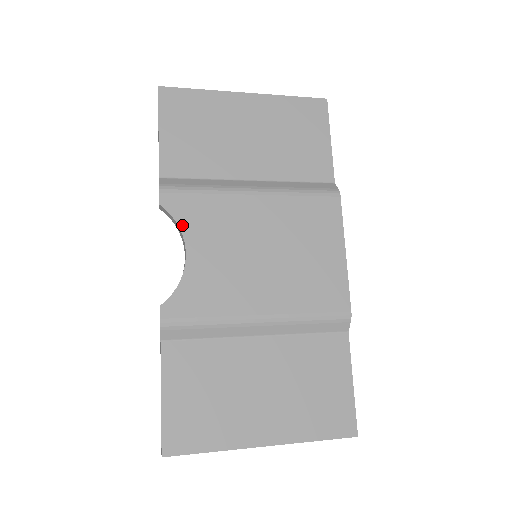
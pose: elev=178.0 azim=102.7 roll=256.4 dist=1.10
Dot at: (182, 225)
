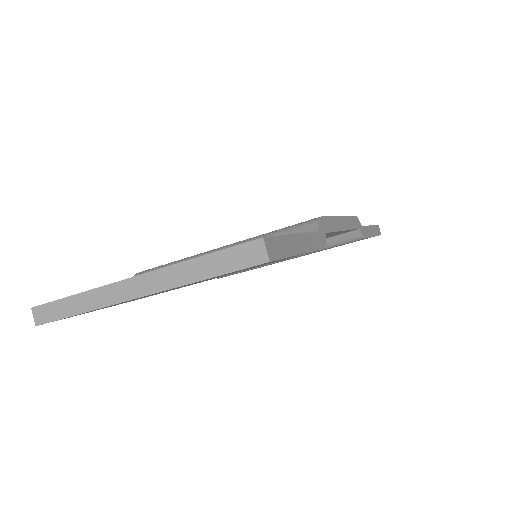
Dot at: occluded
